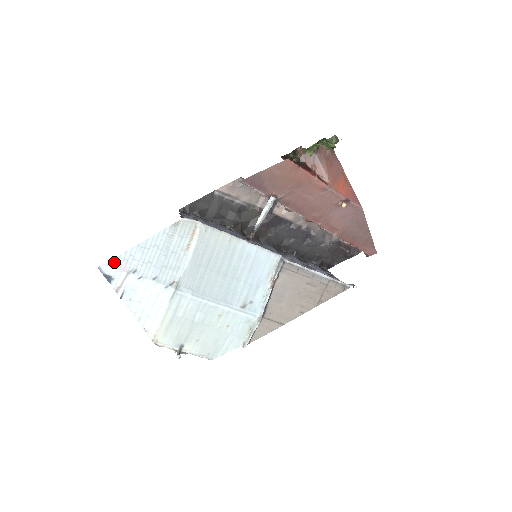
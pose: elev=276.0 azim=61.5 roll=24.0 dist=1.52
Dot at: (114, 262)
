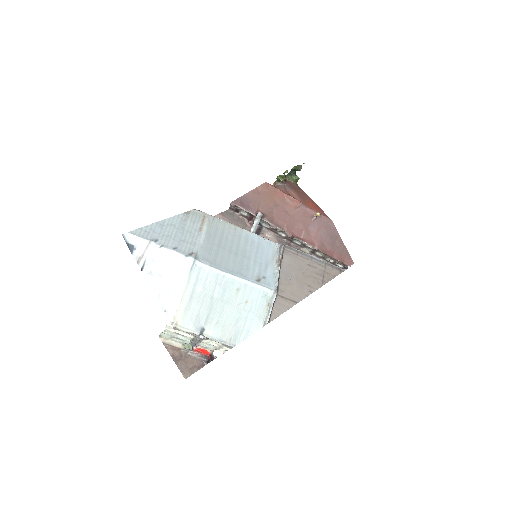
Dot at: (137, 232)
